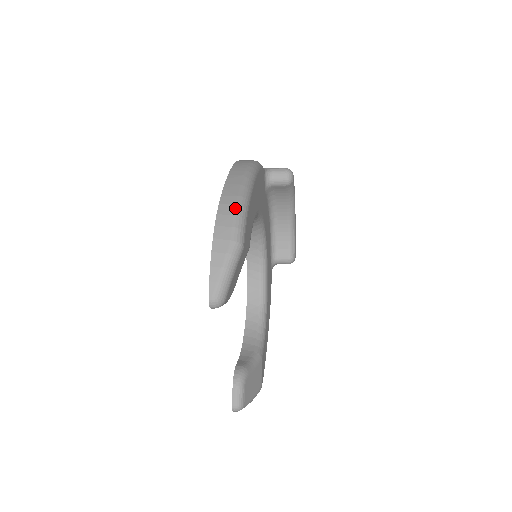
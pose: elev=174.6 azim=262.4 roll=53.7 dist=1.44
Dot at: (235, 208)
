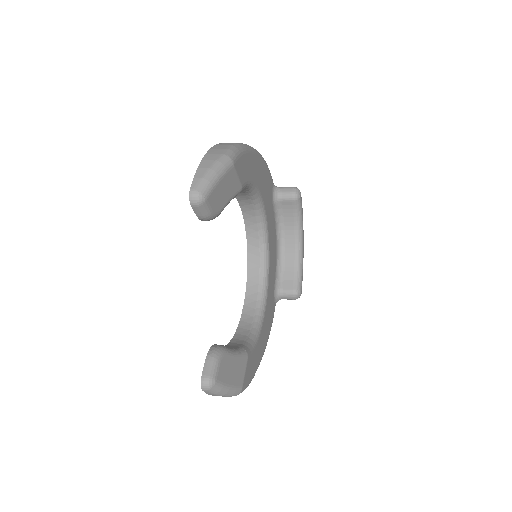
Dot at: (232, 144)
